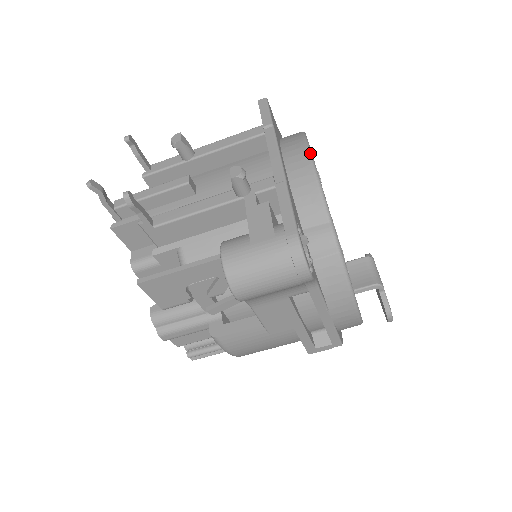
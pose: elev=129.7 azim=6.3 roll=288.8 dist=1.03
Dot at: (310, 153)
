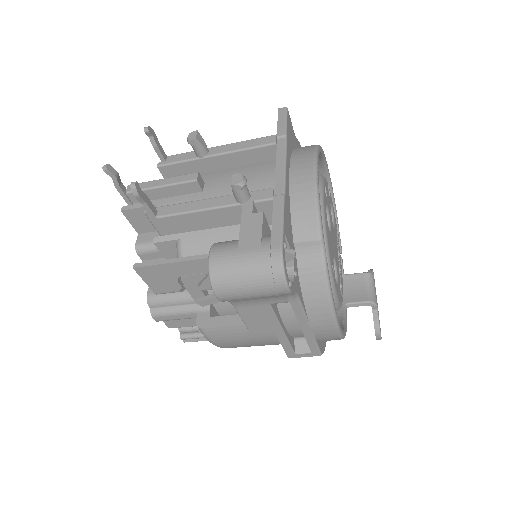
Dot at: (316, 169)
